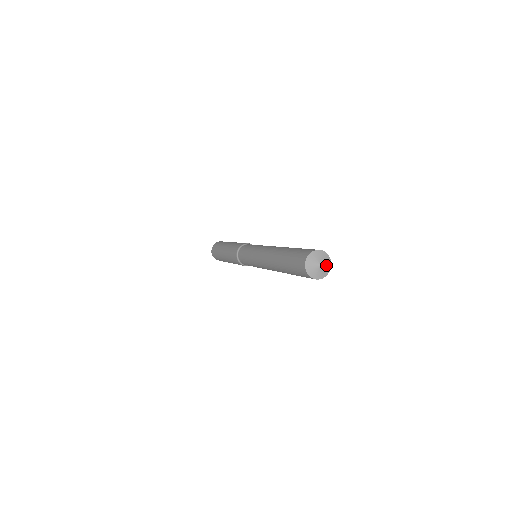
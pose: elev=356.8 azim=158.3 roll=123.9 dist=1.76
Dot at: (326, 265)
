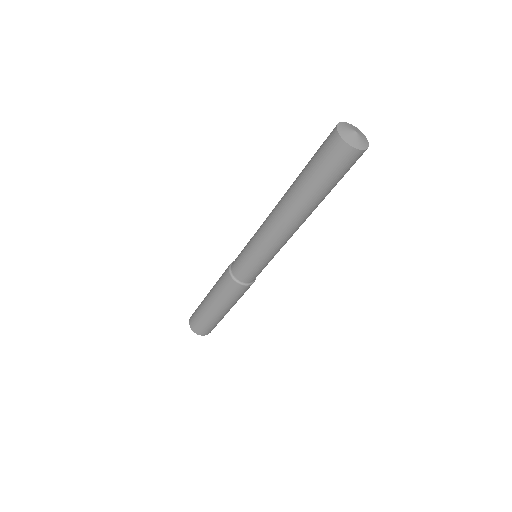
Dot at: (361, 134)
